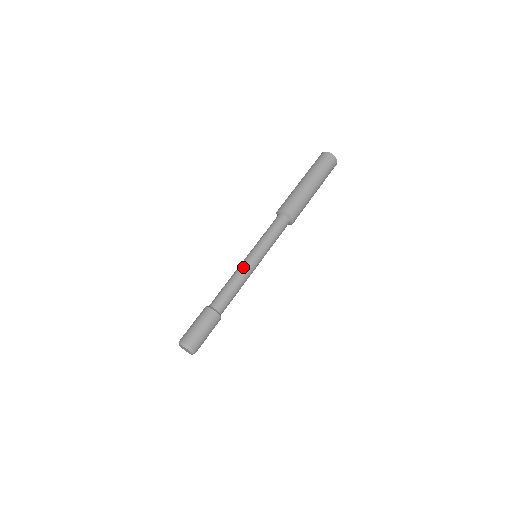
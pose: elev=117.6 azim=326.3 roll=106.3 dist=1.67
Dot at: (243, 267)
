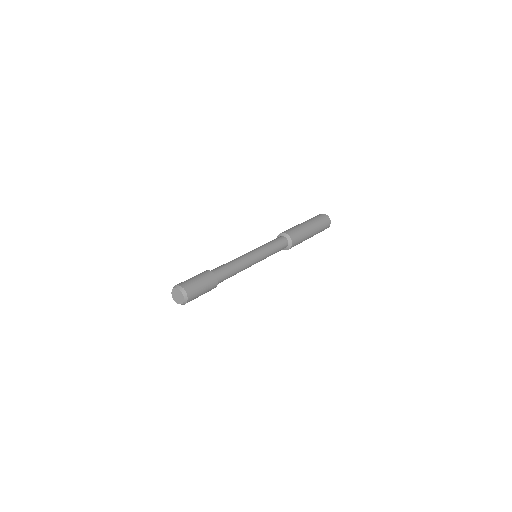
Dot at: (242, 255)
